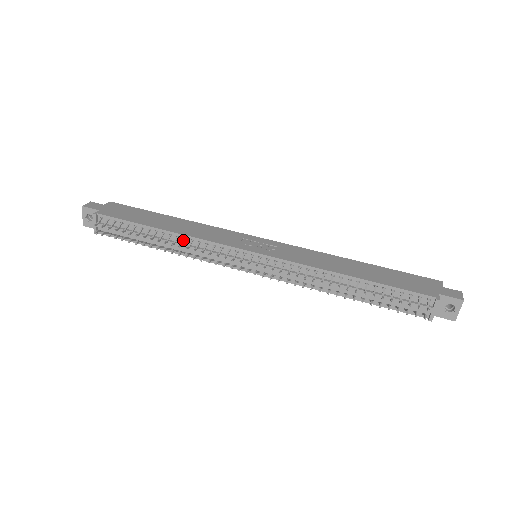
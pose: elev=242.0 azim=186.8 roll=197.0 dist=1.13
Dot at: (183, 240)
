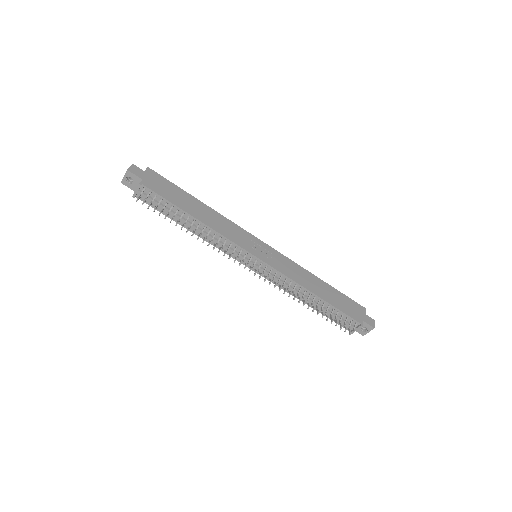
Dot at: (209, 232)
